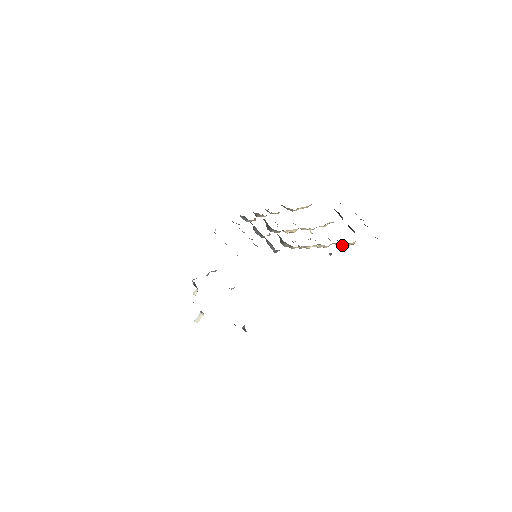
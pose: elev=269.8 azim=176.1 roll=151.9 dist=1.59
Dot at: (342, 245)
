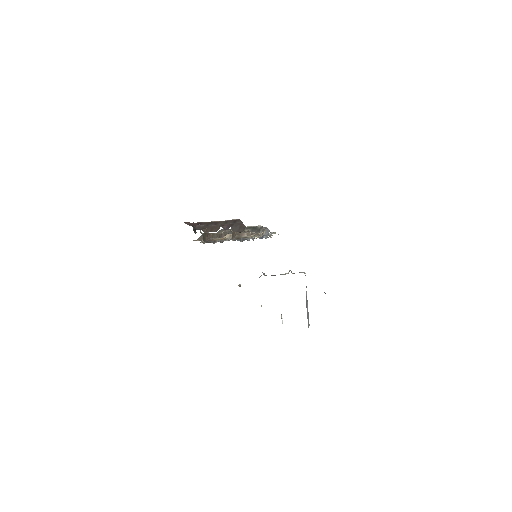
Dot at: (254, 234)
